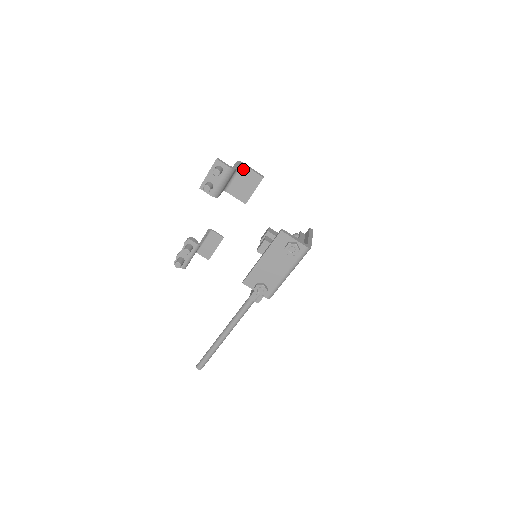
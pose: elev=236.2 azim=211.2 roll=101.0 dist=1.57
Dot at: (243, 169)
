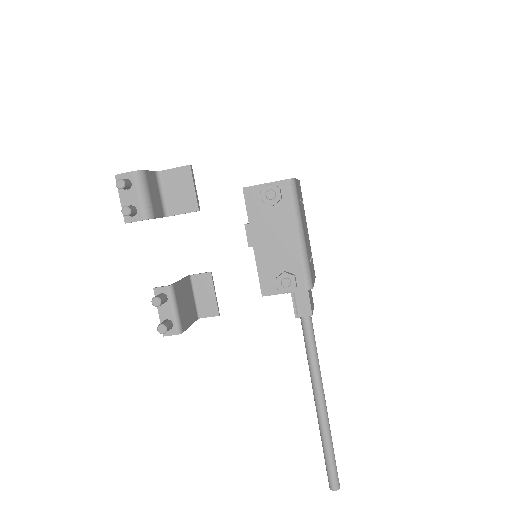
Dot at: (164, 176)
